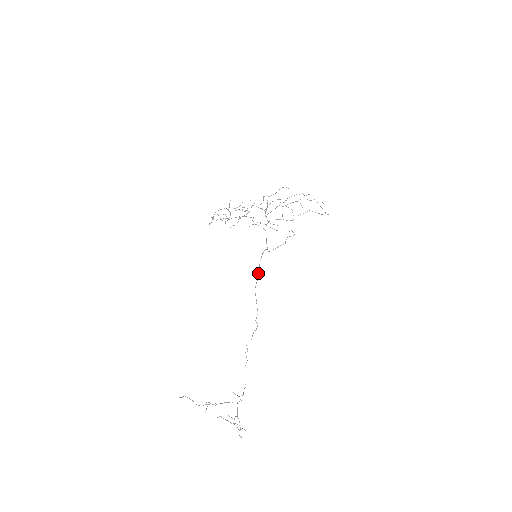
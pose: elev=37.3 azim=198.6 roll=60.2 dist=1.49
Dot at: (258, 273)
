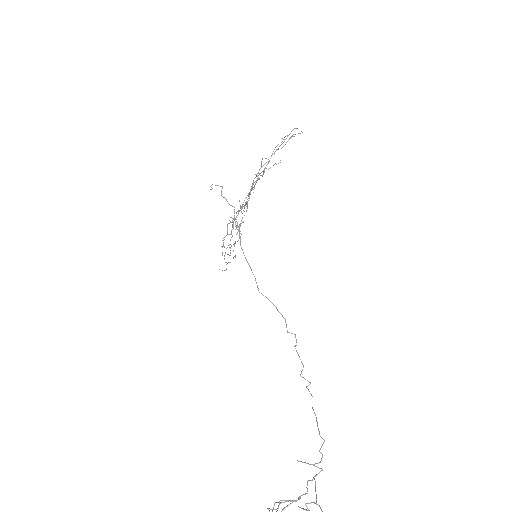
Dot at: (251, 270)
